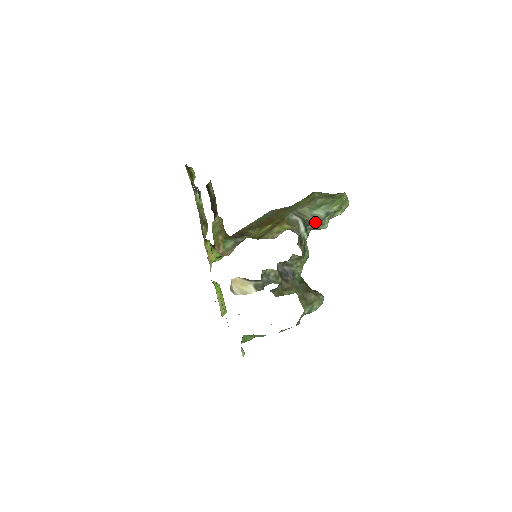
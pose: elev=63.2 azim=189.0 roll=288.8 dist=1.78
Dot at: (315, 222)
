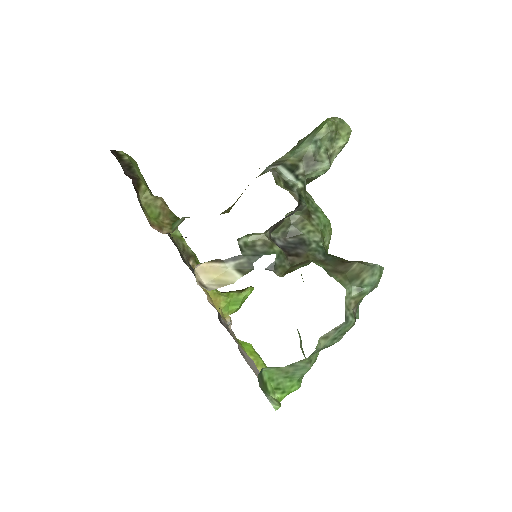
Dot at: (306, 163)
